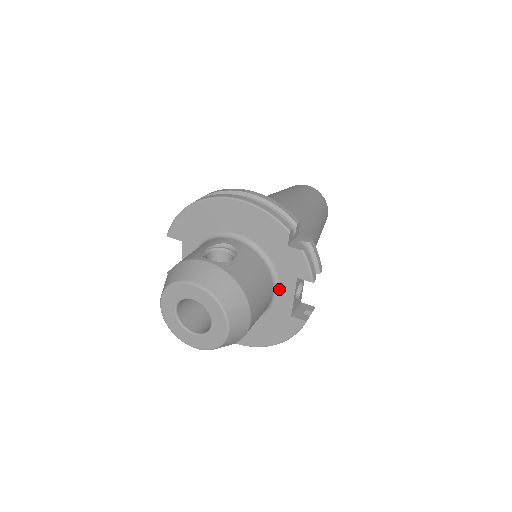
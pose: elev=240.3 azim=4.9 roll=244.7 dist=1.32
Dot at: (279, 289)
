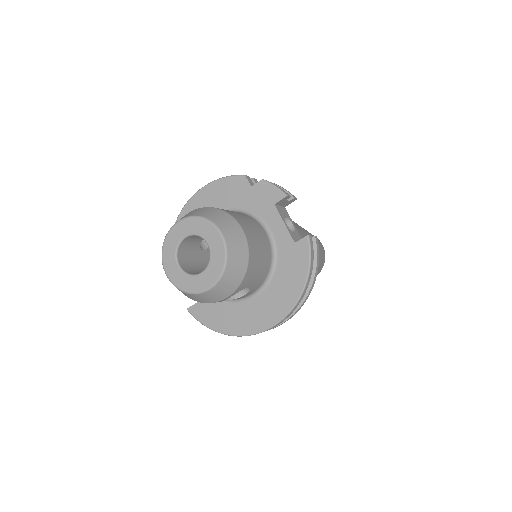
Dot at: (270, 228)
